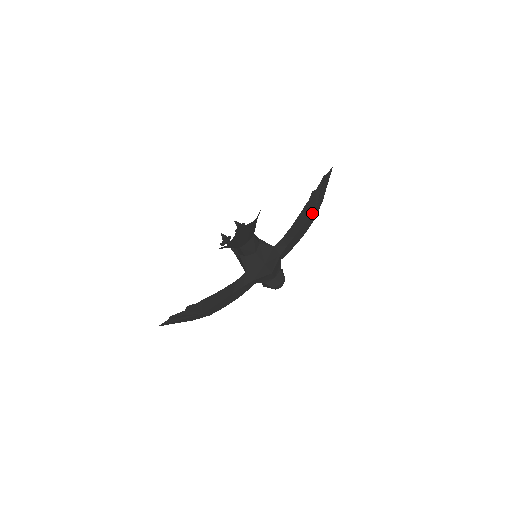
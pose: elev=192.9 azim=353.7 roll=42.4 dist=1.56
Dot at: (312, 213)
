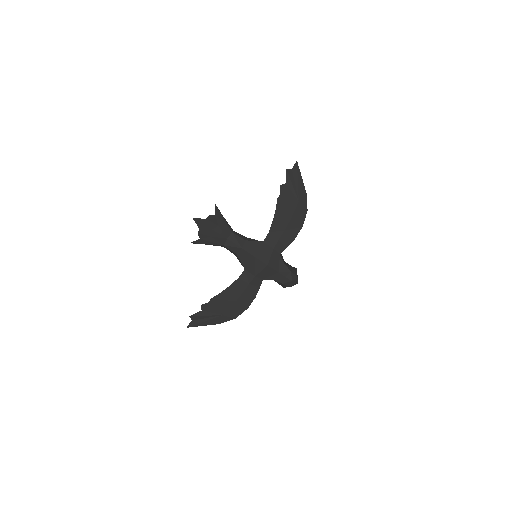
Dot at: (296, 206)
